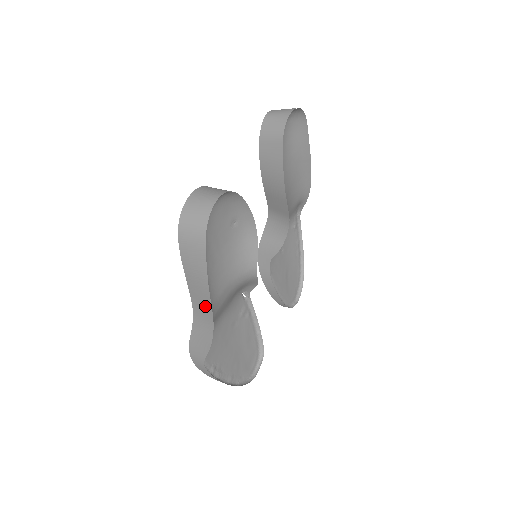
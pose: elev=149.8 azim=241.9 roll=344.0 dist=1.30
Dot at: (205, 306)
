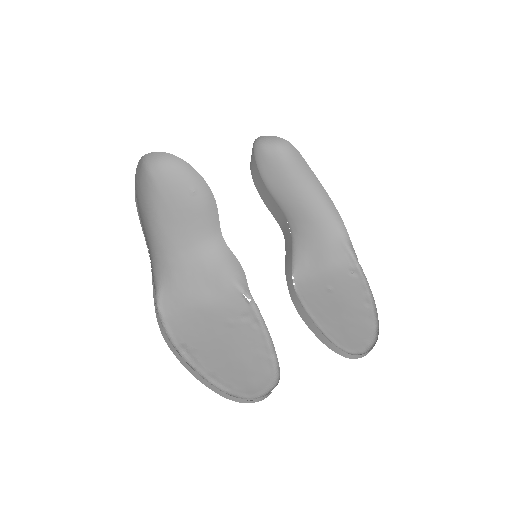
Dot at: occluded
